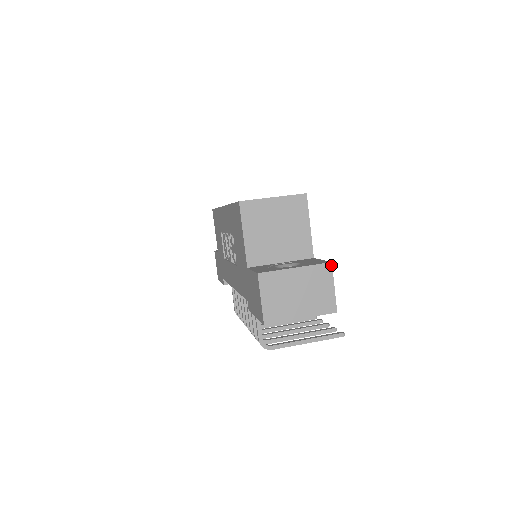
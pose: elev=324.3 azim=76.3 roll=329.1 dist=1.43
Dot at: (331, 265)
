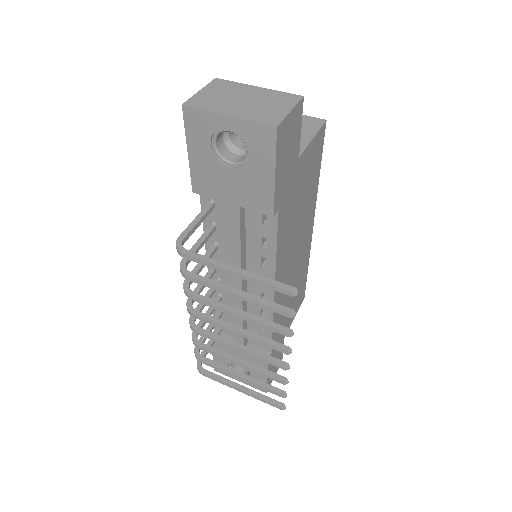
Dot at: (301, 97)
